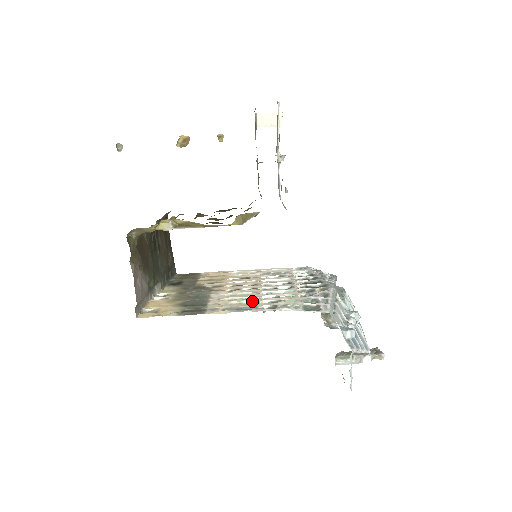
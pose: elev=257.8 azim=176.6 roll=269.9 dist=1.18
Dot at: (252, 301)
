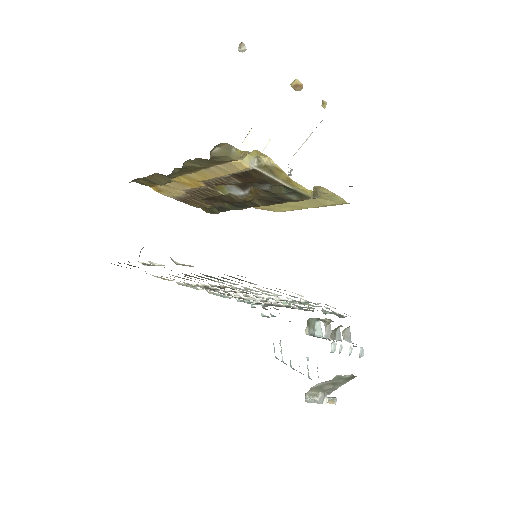
Dot at: occluded
